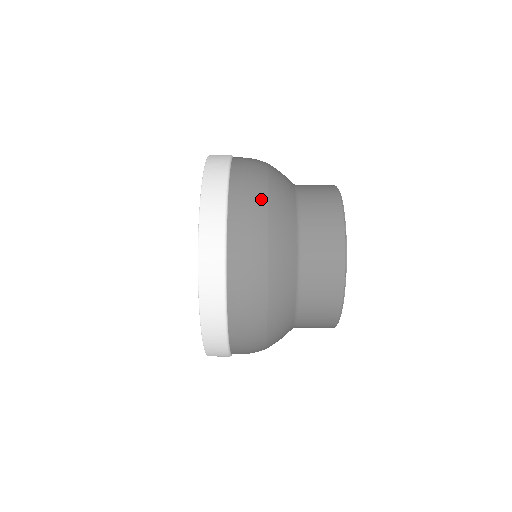
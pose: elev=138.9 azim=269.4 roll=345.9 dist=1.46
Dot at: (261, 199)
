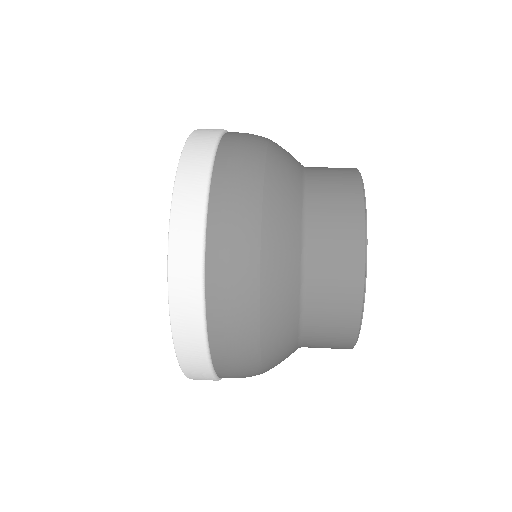
Dot at: (250, 250)
